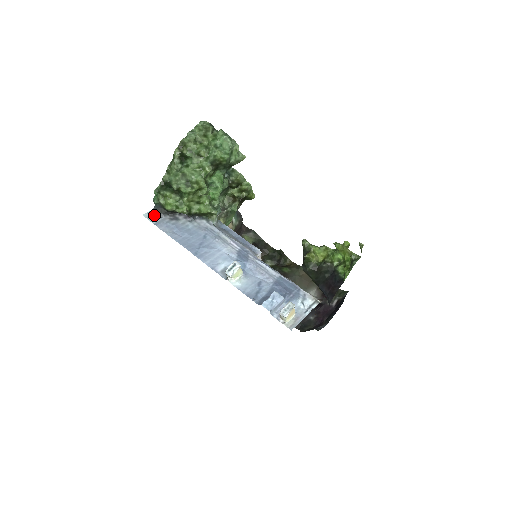
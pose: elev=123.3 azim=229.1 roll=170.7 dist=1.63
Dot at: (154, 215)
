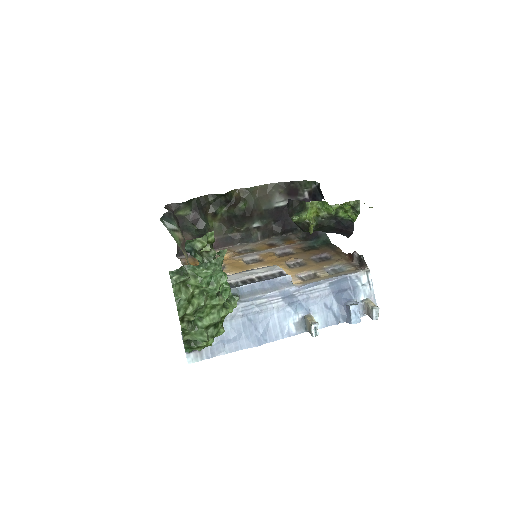
Dot at: (195, 353)
